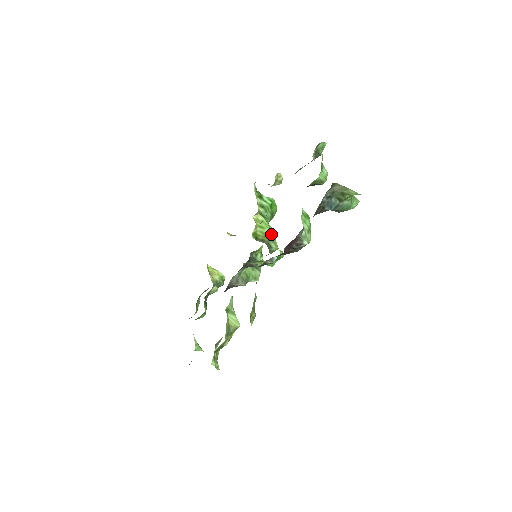
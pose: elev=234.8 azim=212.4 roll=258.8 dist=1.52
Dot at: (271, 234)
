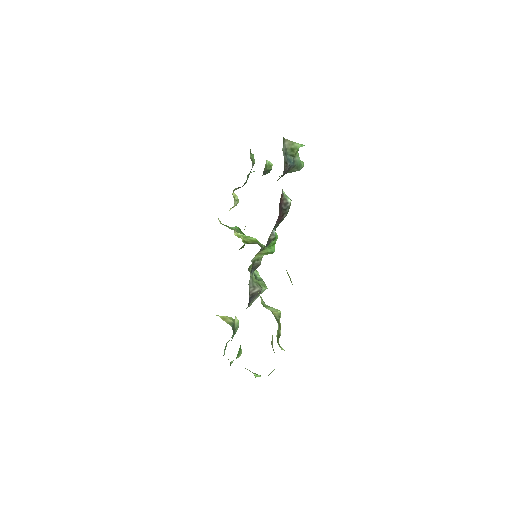
Dot at: (255, 239)
